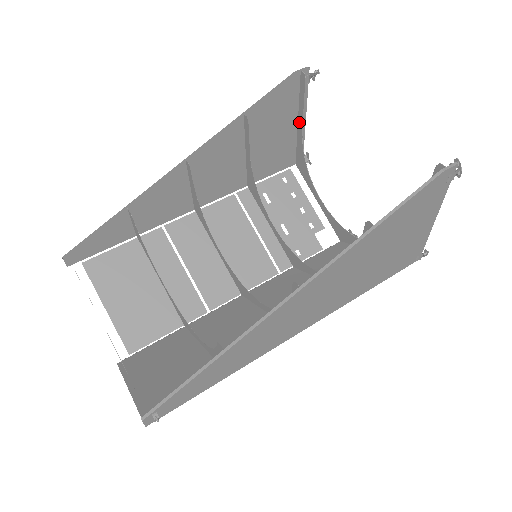
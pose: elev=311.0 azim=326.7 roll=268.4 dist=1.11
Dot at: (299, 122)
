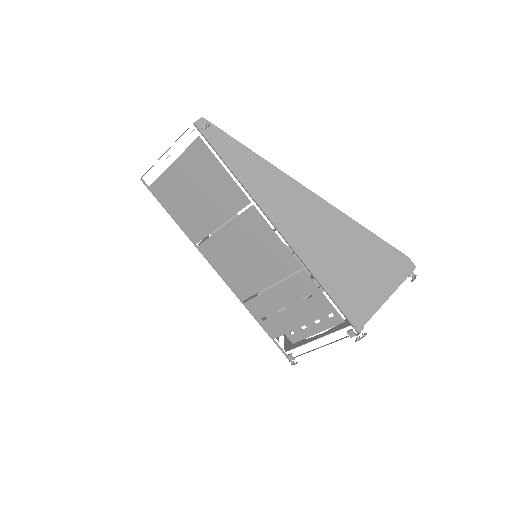
Dot at: (309, 297)
